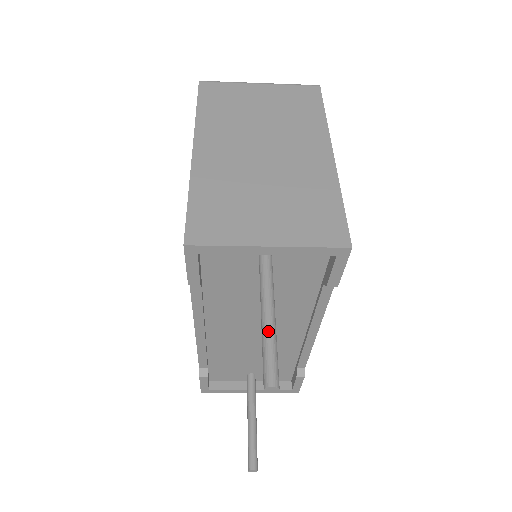
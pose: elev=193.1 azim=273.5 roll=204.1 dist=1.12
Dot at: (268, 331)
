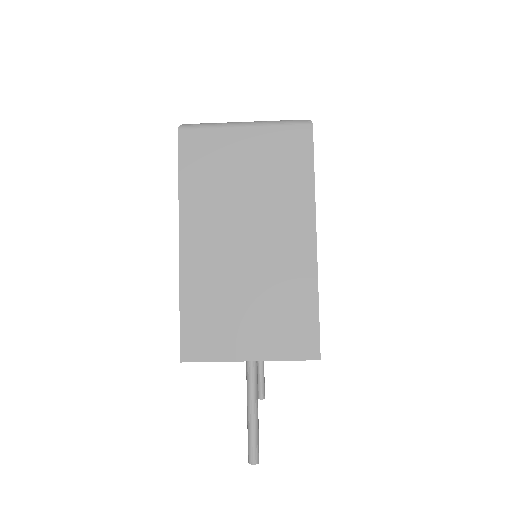
Dot at: (251, 420)
